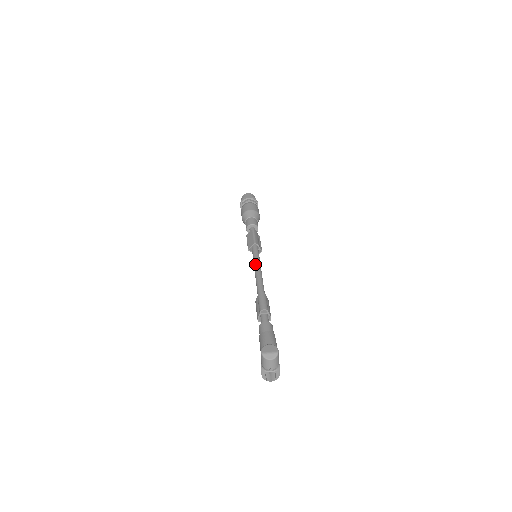
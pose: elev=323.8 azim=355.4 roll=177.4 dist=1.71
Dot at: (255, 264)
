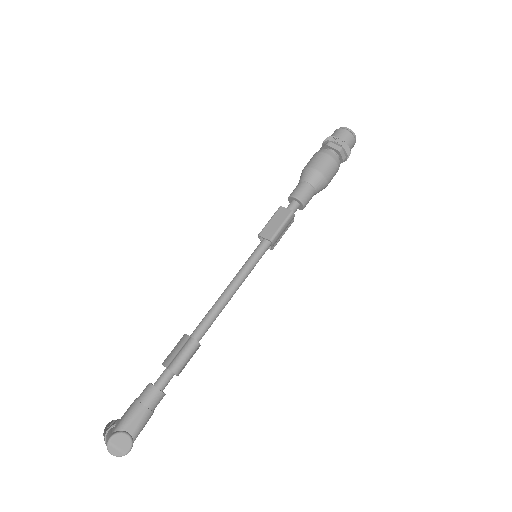
Dot at: (239, 276)
